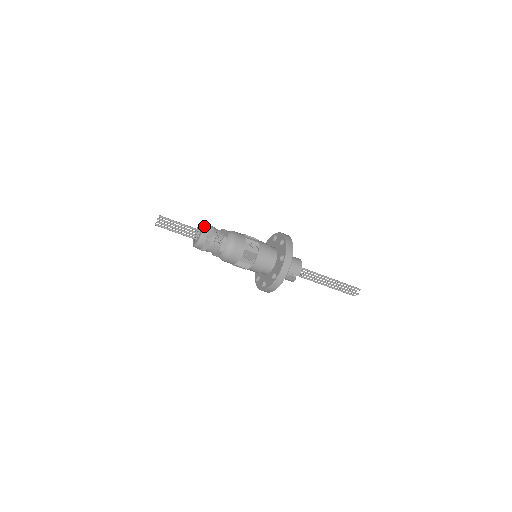
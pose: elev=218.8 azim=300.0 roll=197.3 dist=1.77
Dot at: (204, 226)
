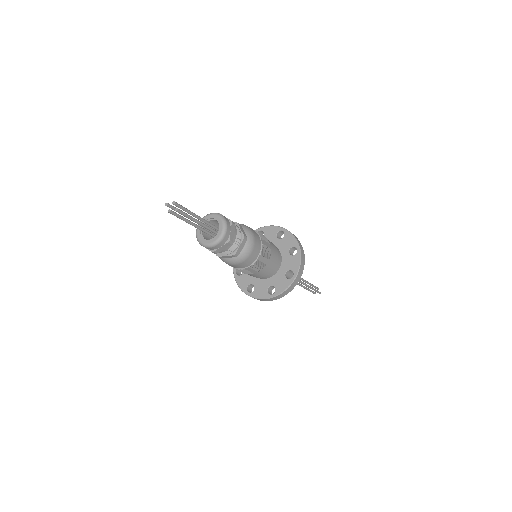
Dot at: (222, 239)
